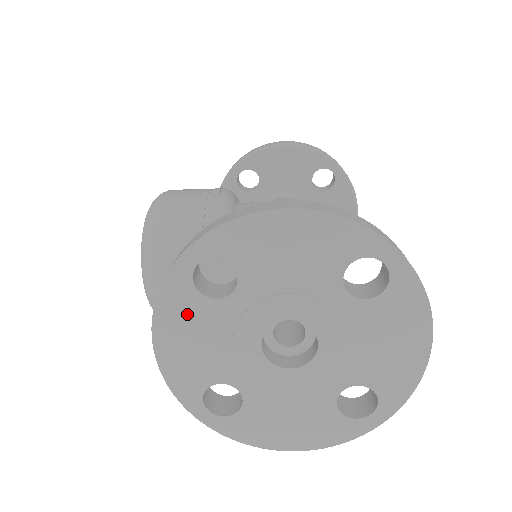
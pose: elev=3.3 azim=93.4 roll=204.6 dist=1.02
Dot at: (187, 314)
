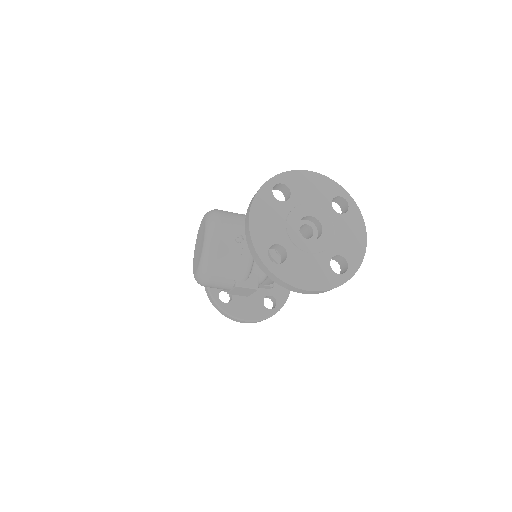
Dot at: (267, 206)
